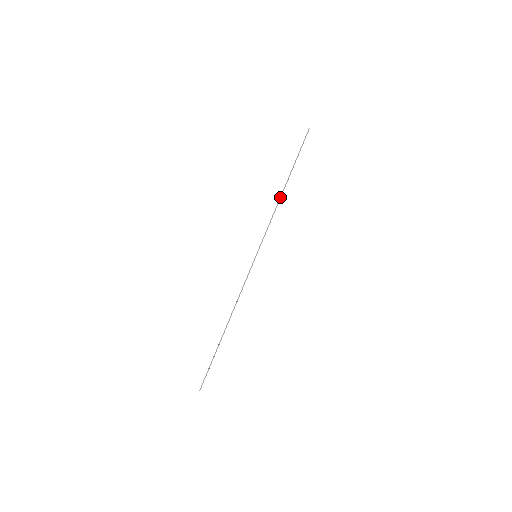
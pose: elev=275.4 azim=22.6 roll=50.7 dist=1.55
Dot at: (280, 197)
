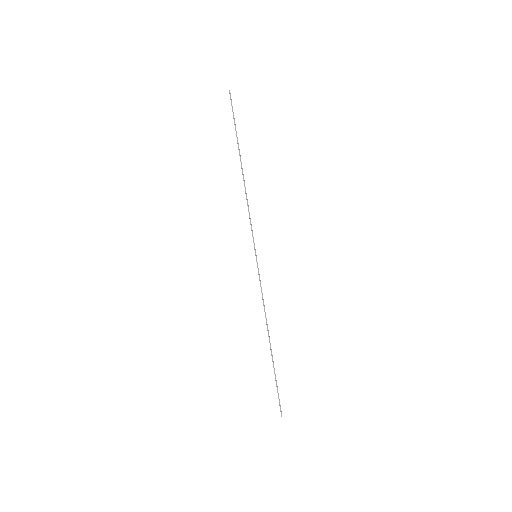
Dot at: (244, 182)
